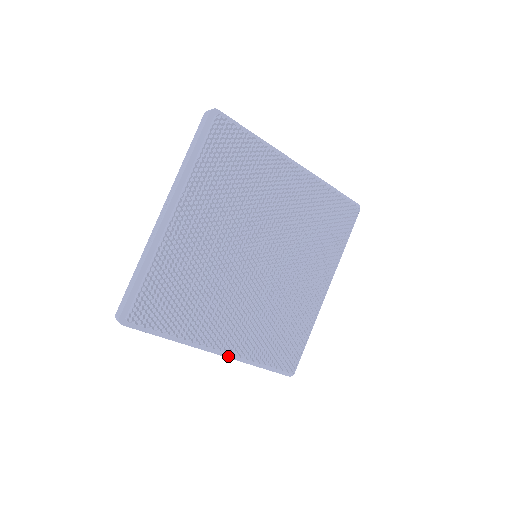
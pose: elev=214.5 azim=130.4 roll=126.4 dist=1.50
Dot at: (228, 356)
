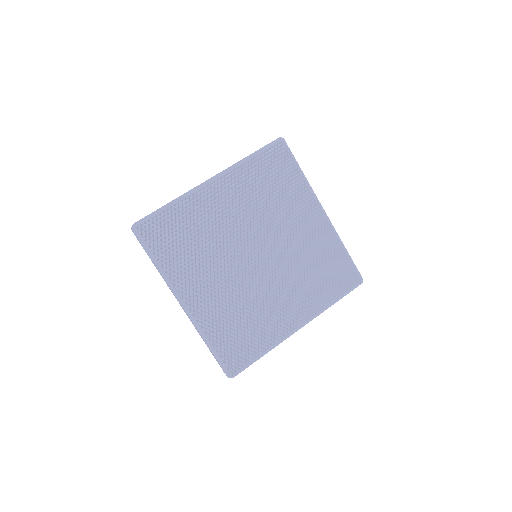
Dot at: (189, 315)
